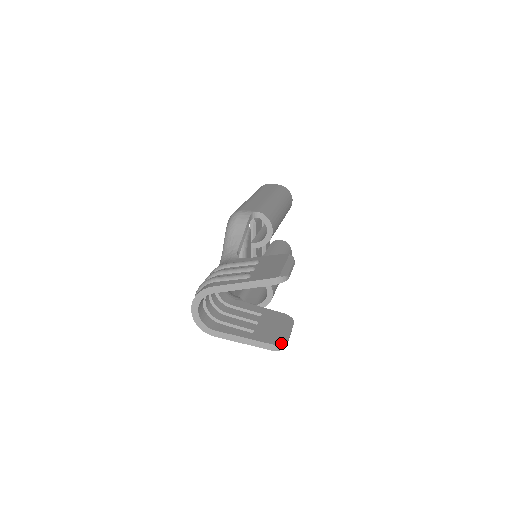
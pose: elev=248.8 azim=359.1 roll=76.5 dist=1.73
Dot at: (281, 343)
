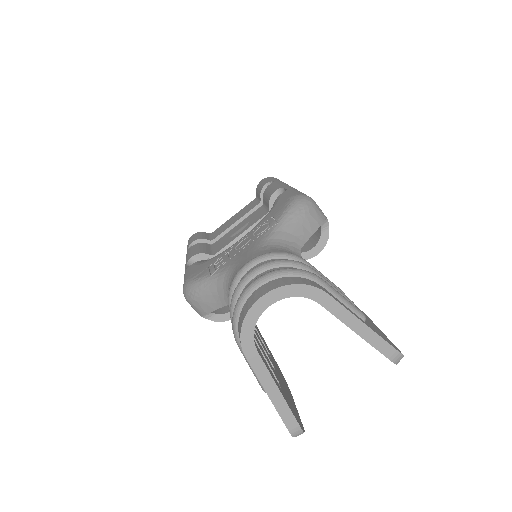
Dot at: (303, 428)
